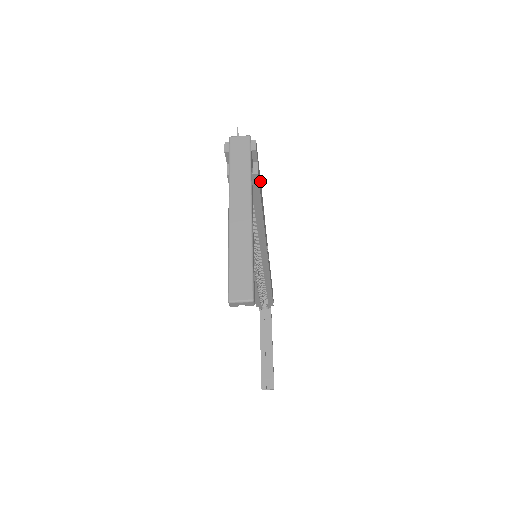
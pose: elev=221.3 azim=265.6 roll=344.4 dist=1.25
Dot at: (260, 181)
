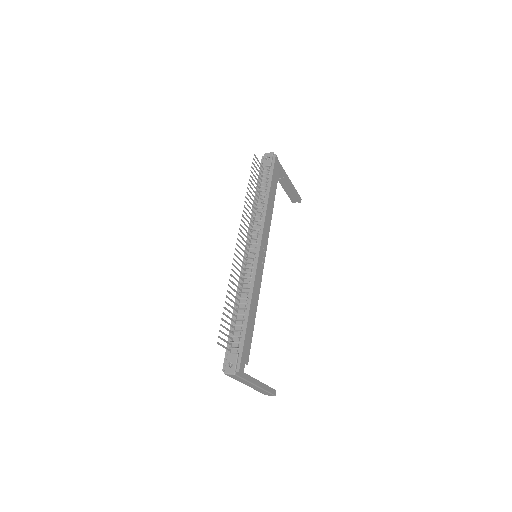
Dot at: (246, 334)
